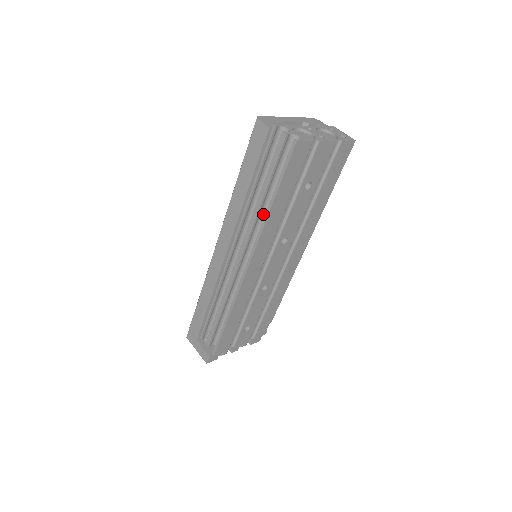
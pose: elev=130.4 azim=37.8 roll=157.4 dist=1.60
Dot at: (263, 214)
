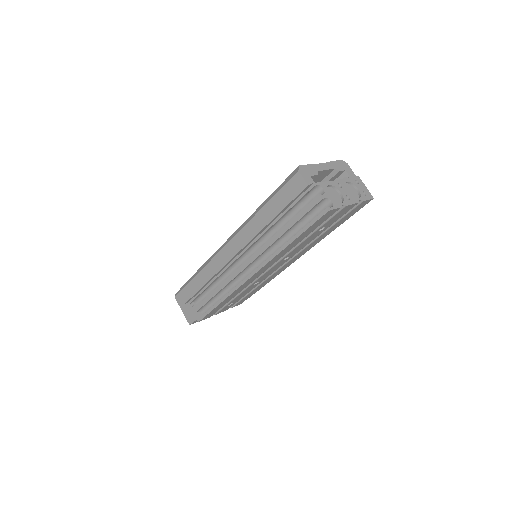
Dot at: (277, 242)
